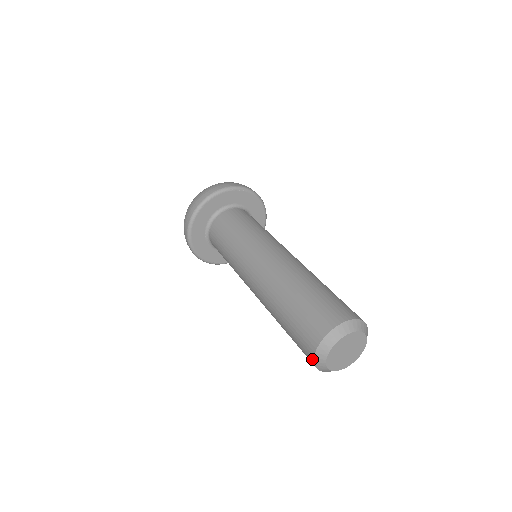
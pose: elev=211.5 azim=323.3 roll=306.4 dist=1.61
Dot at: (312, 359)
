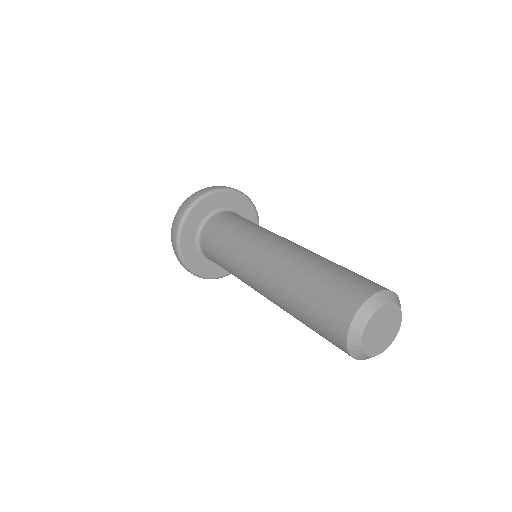
Dot at: occluded
